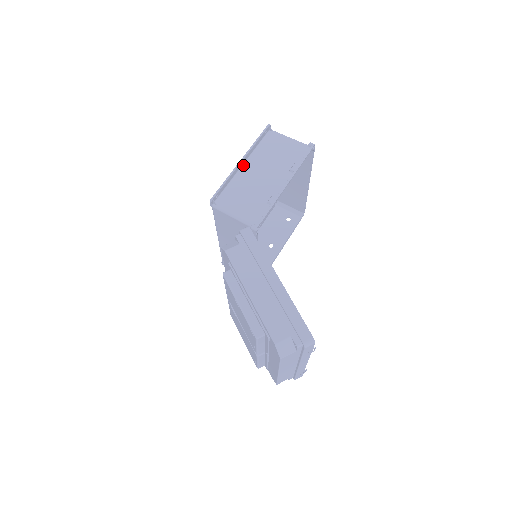
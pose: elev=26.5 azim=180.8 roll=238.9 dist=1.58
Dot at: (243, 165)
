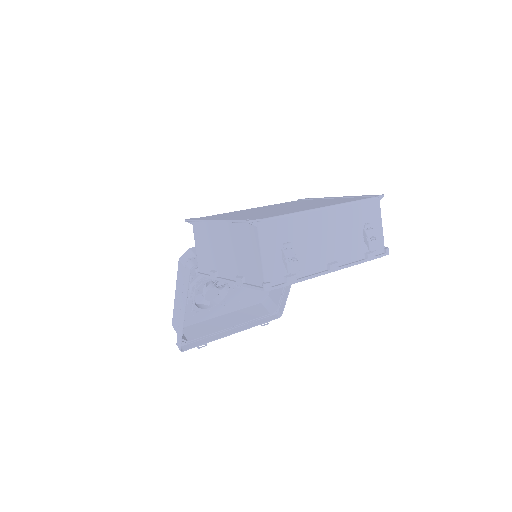
Dot at: occluded
